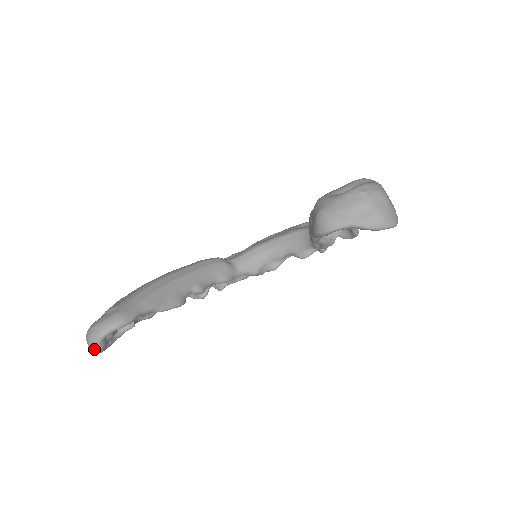
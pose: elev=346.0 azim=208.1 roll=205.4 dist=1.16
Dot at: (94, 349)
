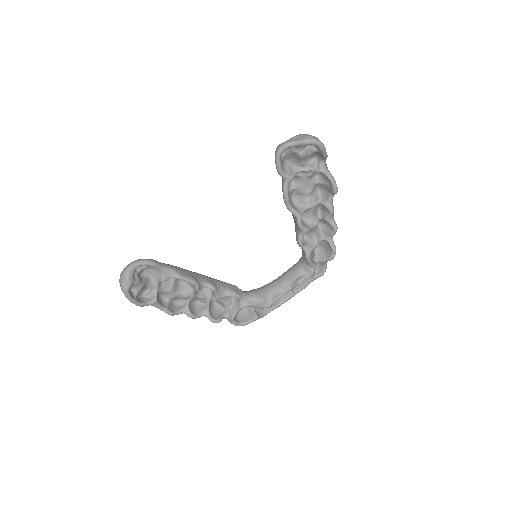
Dot at: (123, 279)
